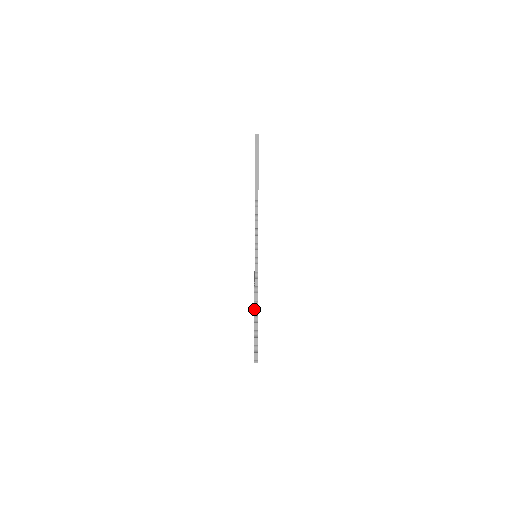
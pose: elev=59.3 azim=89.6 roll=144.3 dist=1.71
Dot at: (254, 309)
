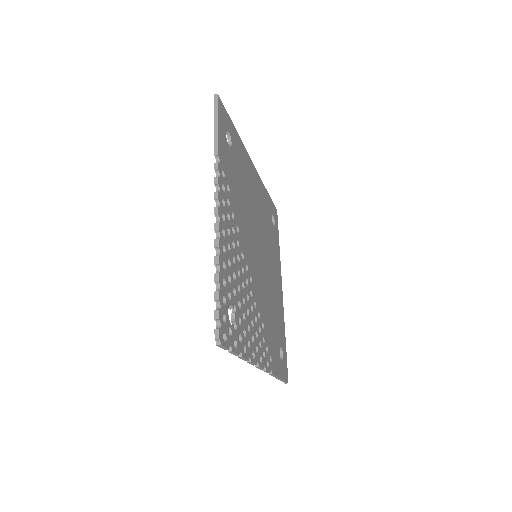
Dot at: (214, 275)
